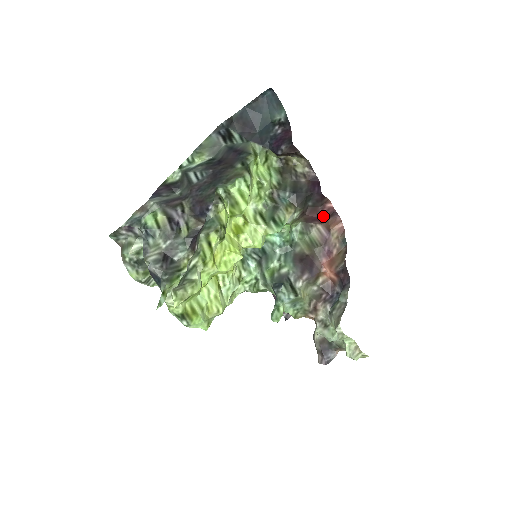
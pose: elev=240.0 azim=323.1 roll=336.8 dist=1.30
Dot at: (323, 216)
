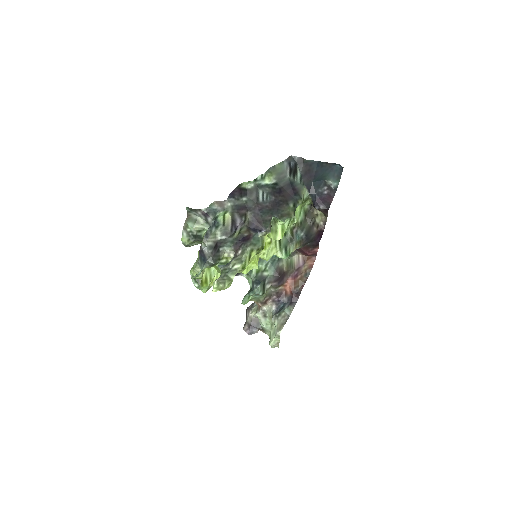
Dot at: (308, 254)
